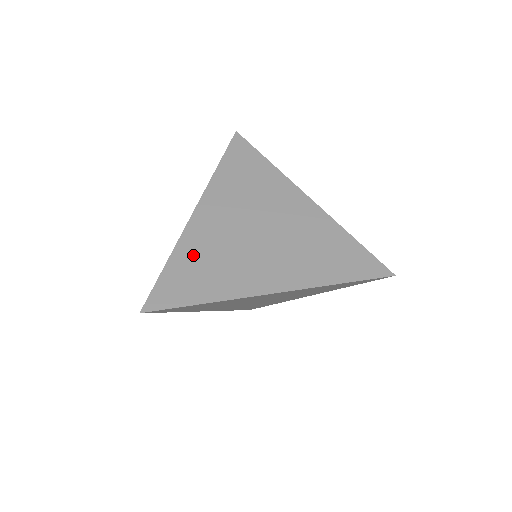
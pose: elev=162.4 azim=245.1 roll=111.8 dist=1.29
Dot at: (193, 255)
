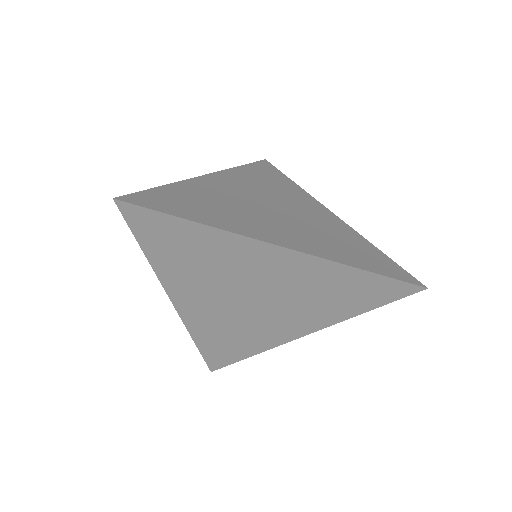
Dot at: (196, 193)
